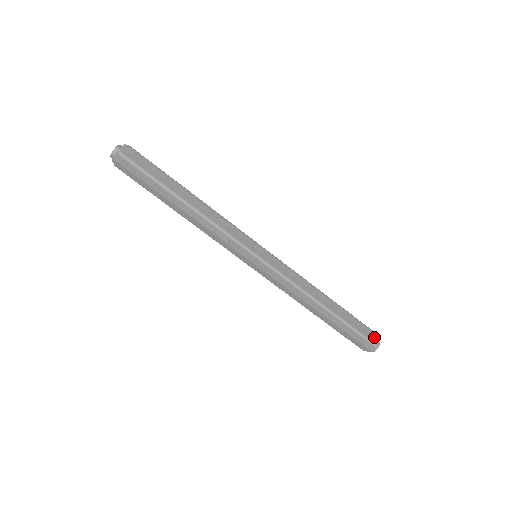
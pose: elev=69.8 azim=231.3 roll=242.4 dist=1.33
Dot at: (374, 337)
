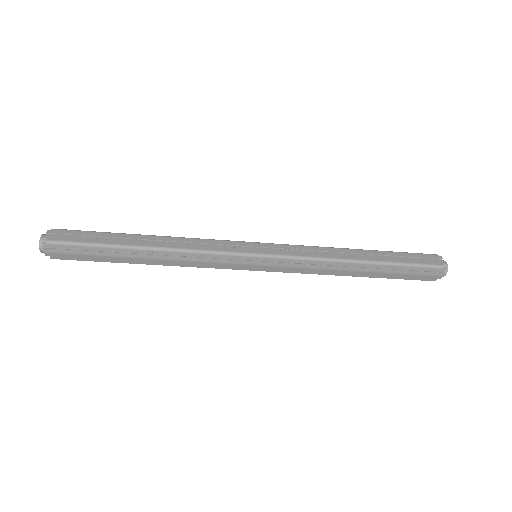
Dot at: (435, 259)
